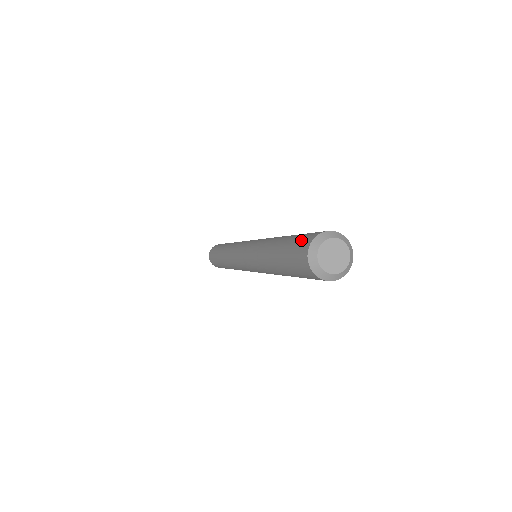
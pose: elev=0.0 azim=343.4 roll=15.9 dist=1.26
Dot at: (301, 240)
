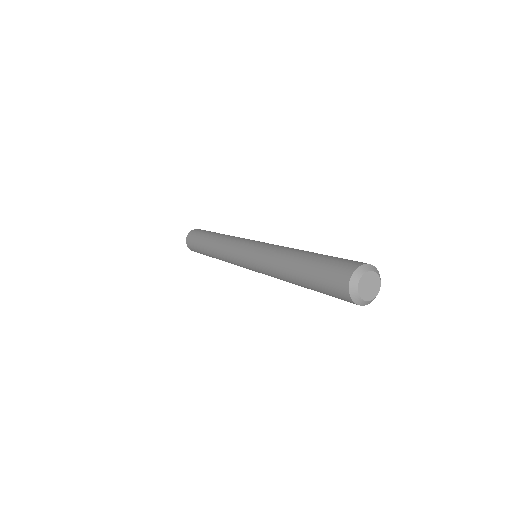
Dot at: (346, 260)
